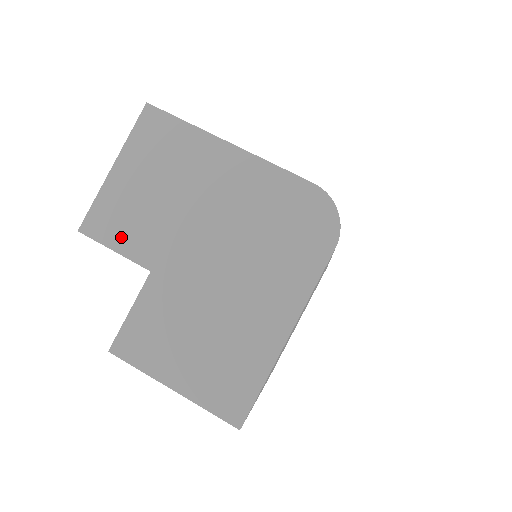
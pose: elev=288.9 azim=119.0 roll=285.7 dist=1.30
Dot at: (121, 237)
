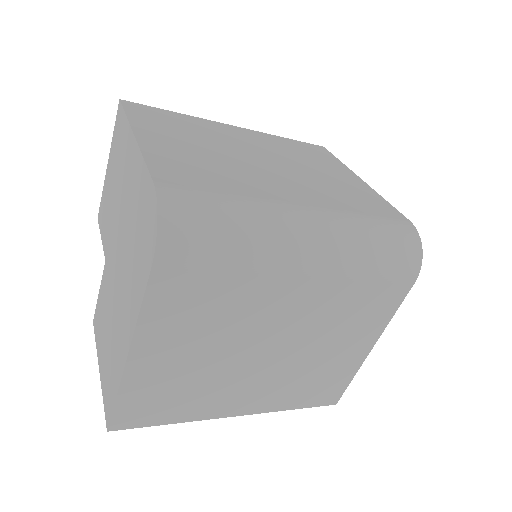
Dot at: (103, 227)
